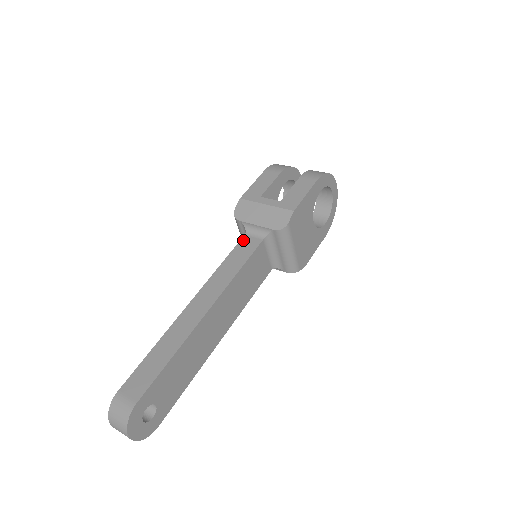
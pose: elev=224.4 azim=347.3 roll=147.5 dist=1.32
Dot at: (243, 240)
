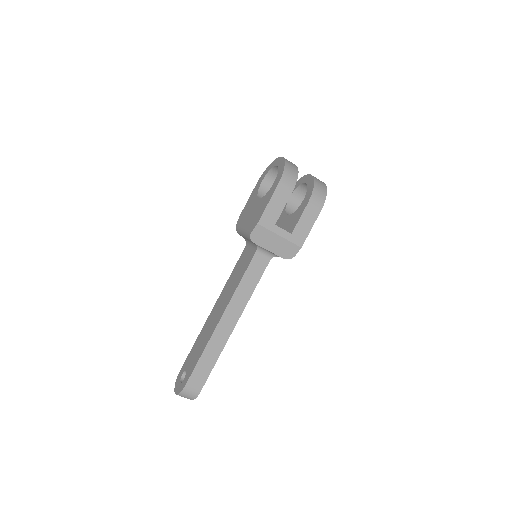
Dot at: (255, 258)
